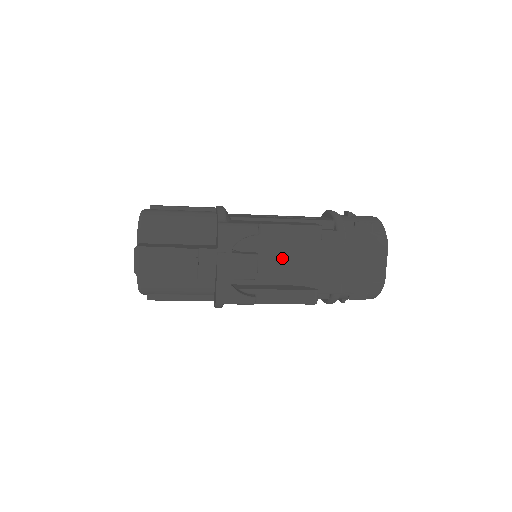
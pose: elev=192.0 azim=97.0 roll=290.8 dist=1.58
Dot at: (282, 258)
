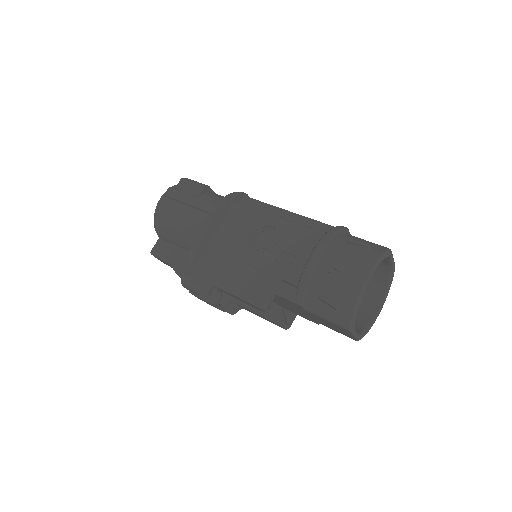
Dot at: occluded
